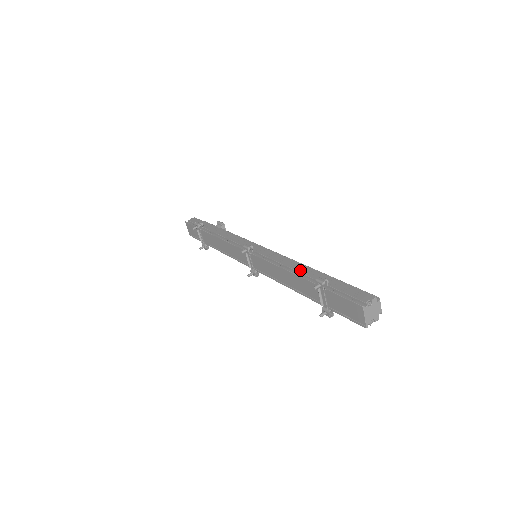
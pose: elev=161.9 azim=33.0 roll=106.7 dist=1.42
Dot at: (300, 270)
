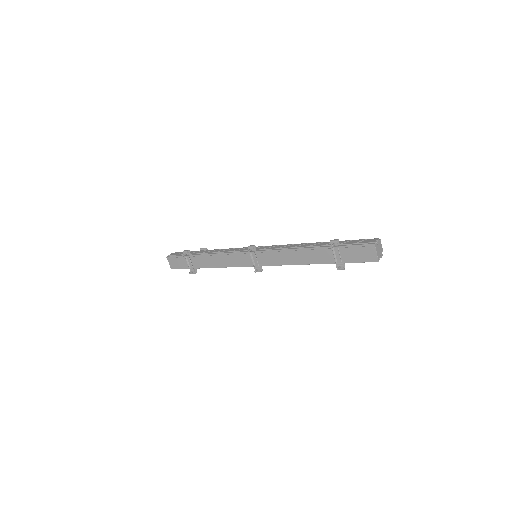
Dot at: (308, 245)
